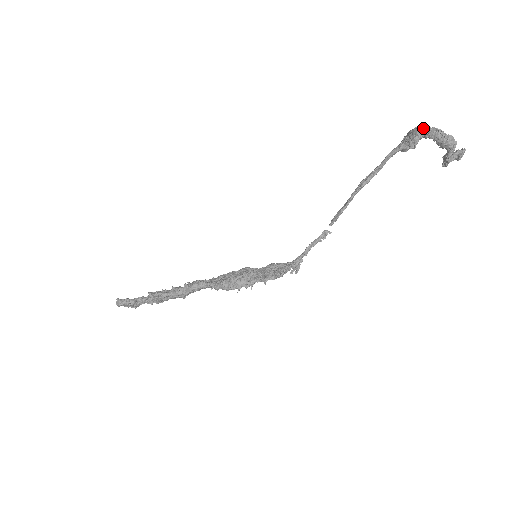
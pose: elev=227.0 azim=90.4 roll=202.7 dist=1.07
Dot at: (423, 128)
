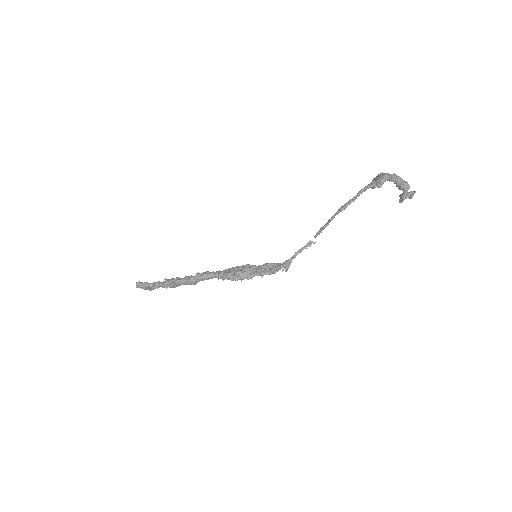
Dot at: (388, 174)
